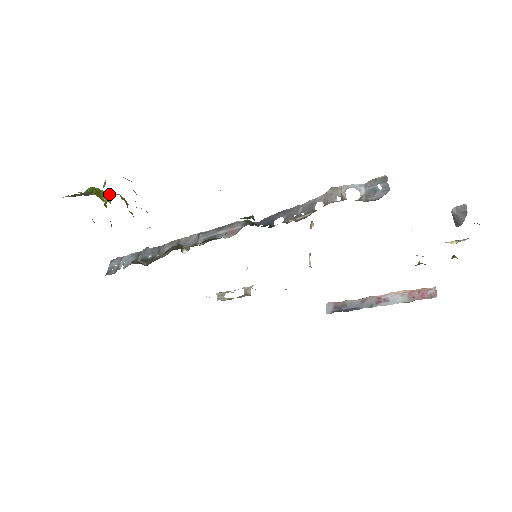
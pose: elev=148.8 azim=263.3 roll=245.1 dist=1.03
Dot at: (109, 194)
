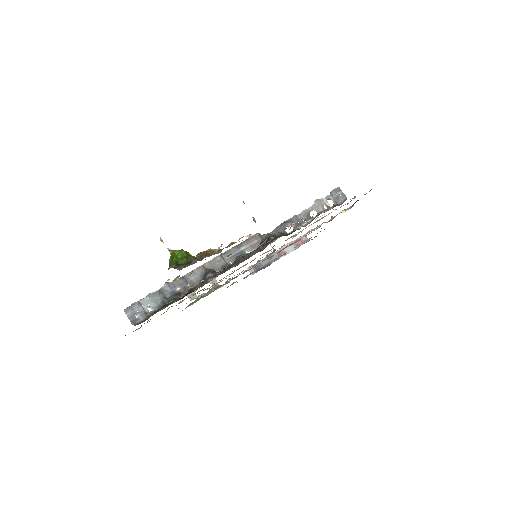
Dot at: (208, 252)
